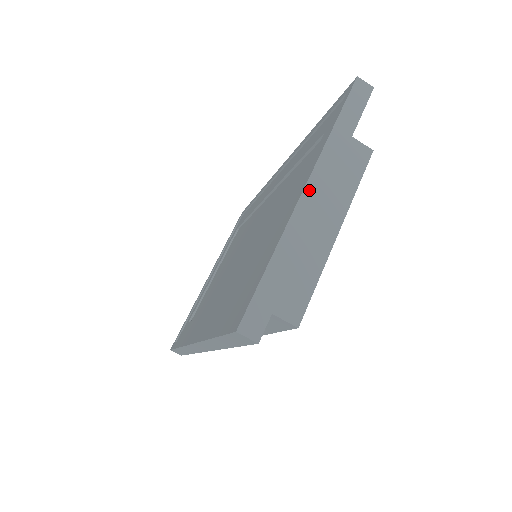
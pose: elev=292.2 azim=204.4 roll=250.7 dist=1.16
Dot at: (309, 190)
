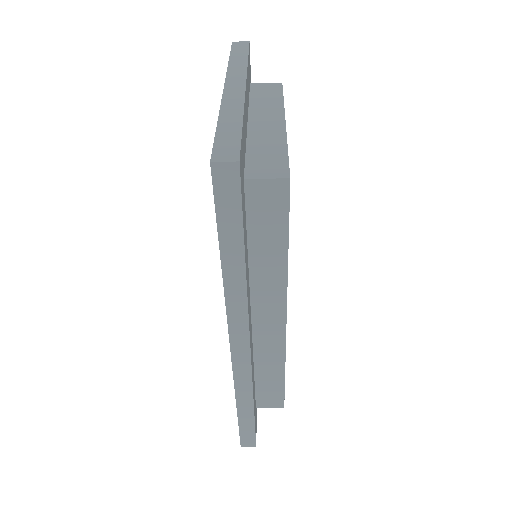
Dot at: (229, 86)
